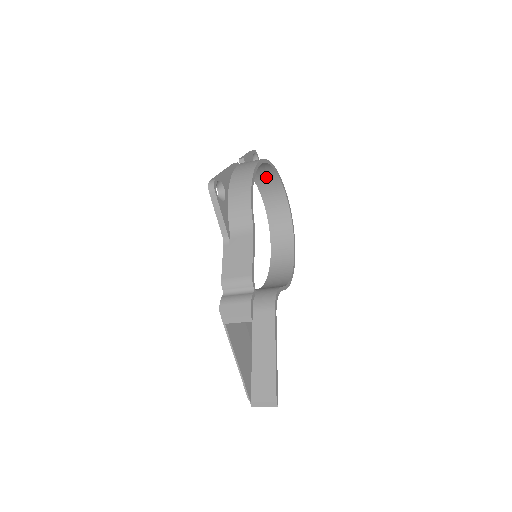
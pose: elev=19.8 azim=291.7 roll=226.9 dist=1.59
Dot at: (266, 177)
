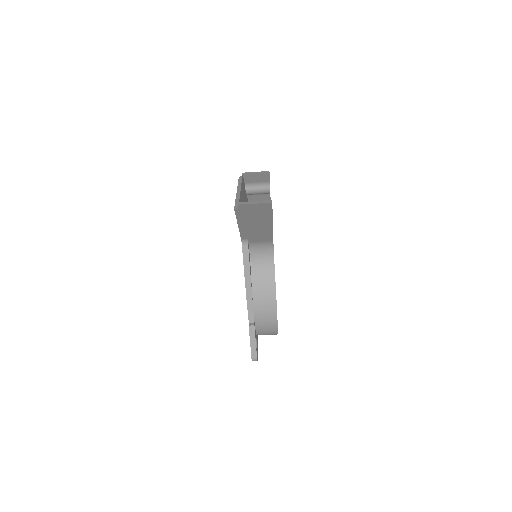
Dot at: occluded
